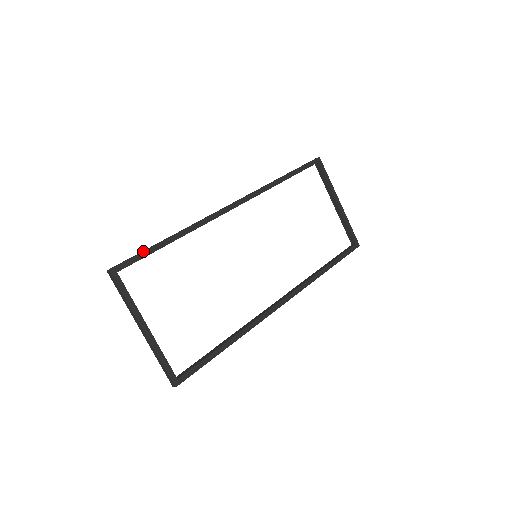
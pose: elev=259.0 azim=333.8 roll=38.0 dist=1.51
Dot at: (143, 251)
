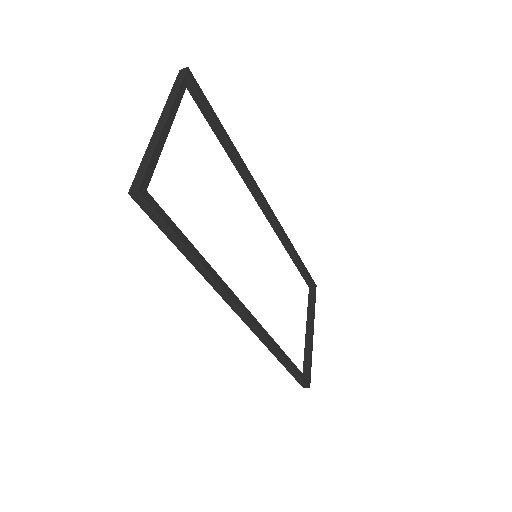
Dot at: occluded
